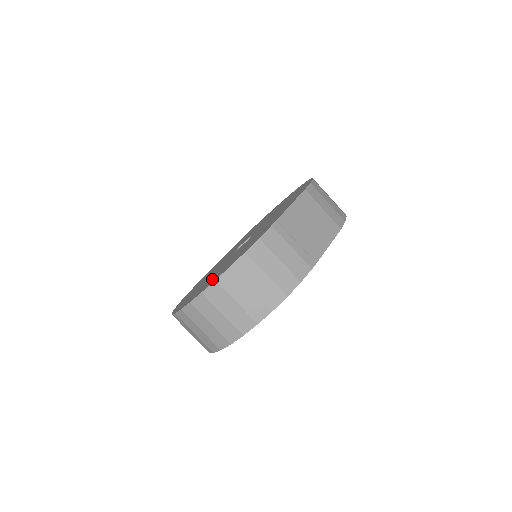
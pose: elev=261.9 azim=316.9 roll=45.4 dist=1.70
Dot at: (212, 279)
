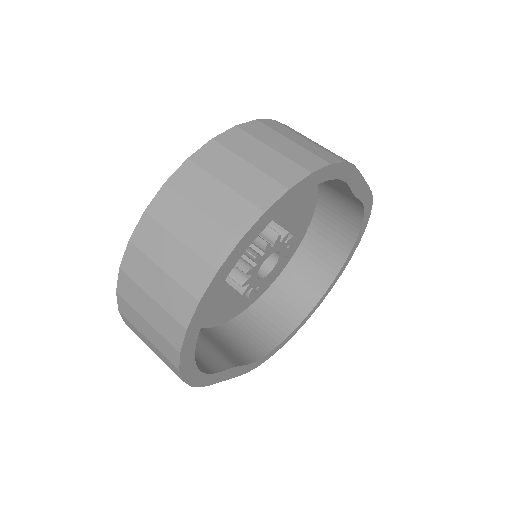
Dot at: occluded
